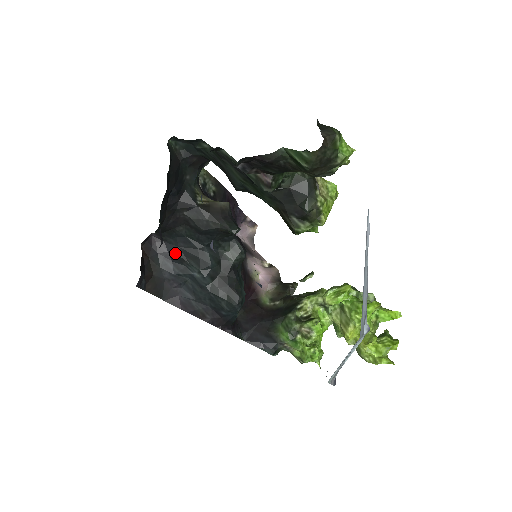
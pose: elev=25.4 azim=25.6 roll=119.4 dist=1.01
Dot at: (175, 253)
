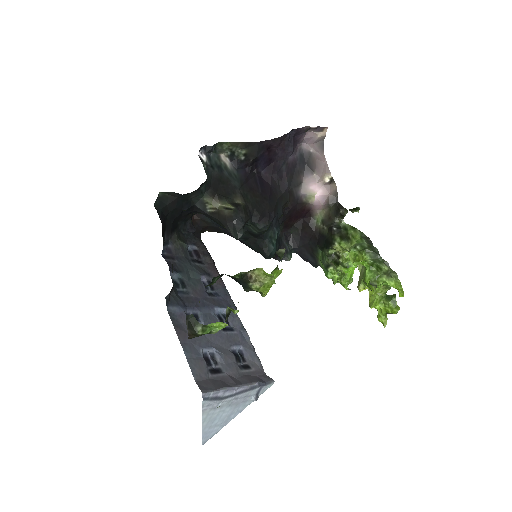
Dot at: occluded
